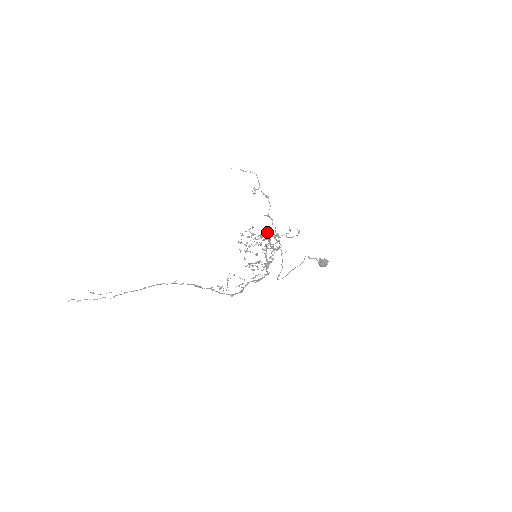
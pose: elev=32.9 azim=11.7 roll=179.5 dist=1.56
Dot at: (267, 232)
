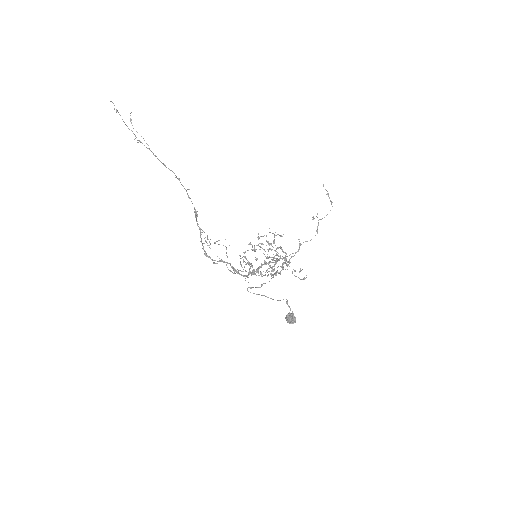
Dot at: occluded
